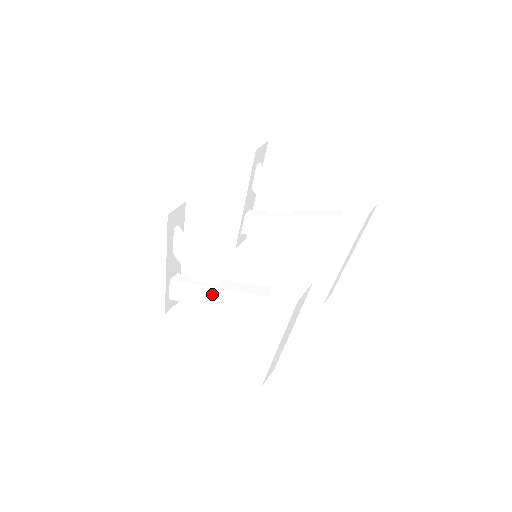
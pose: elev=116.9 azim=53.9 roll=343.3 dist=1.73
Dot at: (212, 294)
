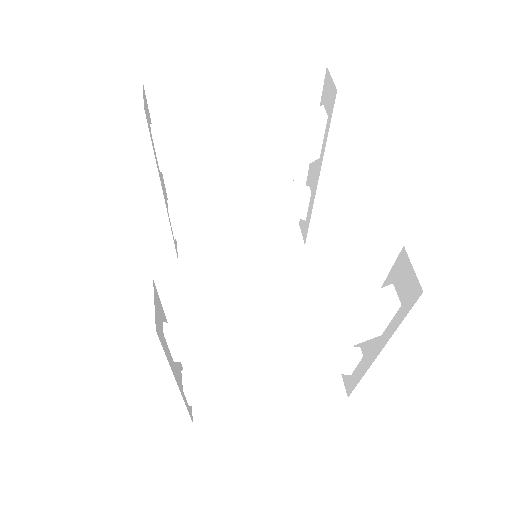
Dot at: (275, 361)
